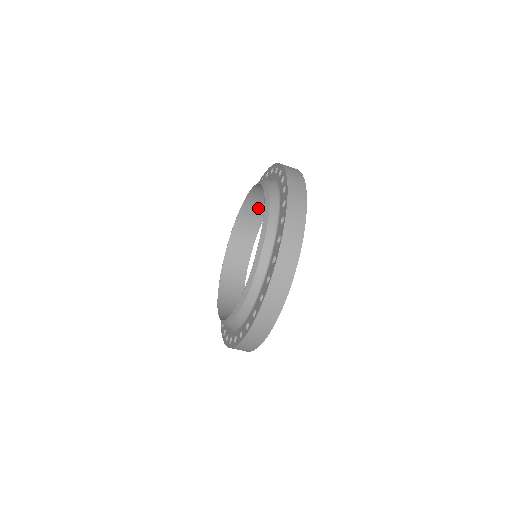
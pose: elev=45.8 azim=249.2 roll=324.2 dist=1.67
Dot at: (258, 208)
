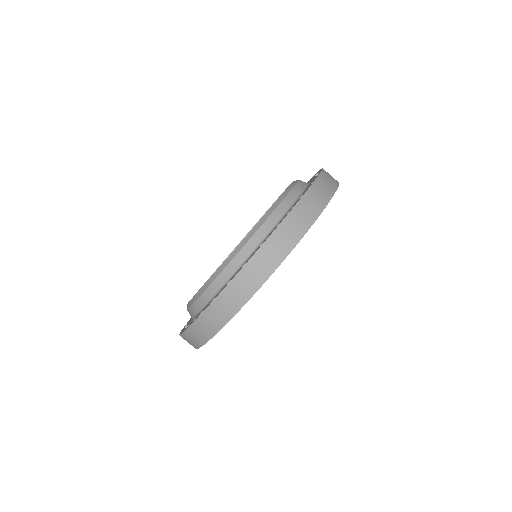
Dot at: occluded
